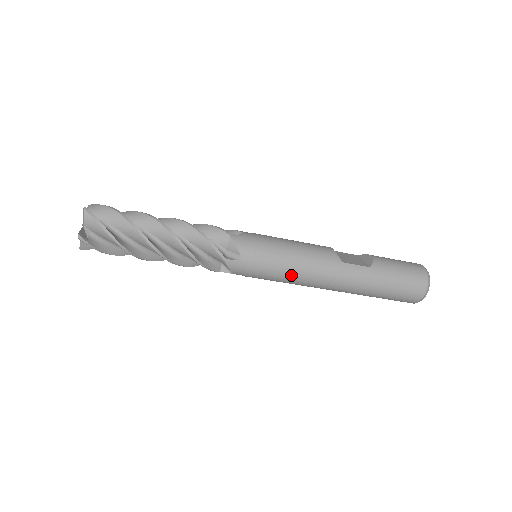
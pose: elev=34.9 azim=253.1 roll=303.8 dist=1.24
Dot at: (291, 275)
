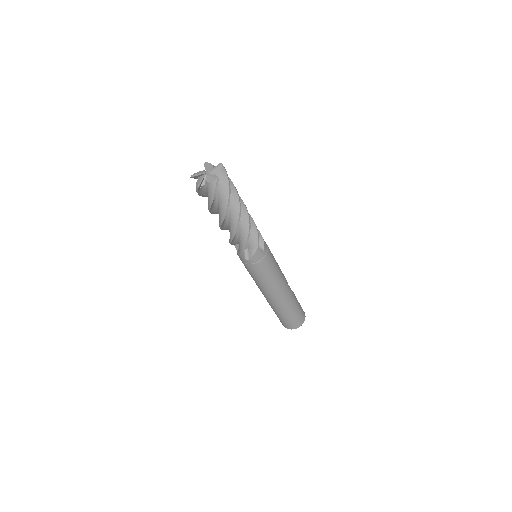
Dot at: (272, 277)
